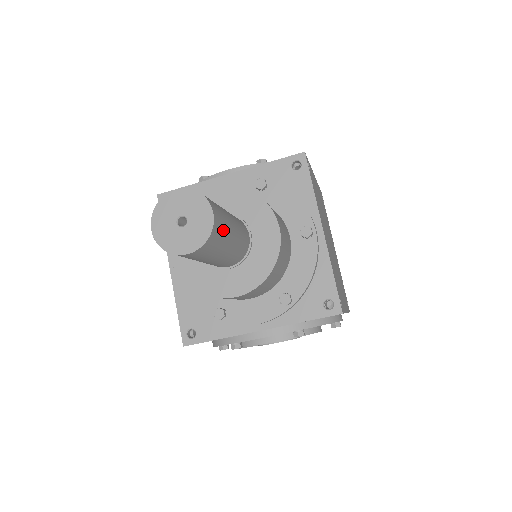
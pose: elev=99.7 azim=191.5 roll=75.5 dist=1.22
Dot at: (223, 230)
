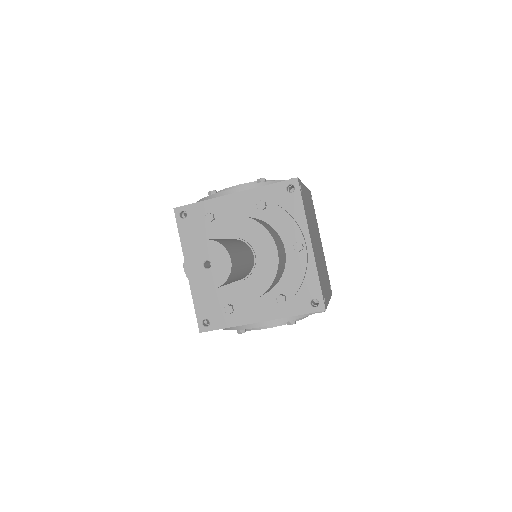
Dot at: (237, 267)
